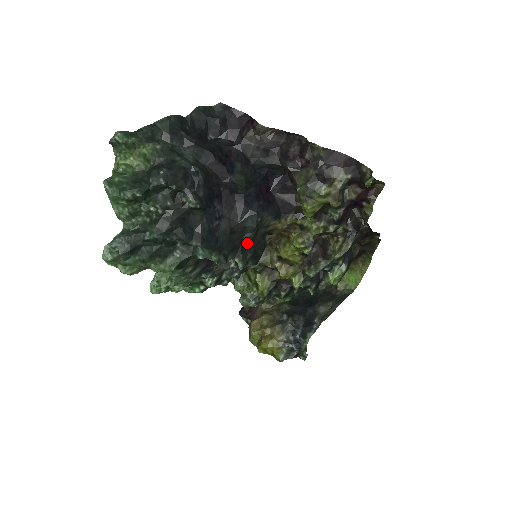
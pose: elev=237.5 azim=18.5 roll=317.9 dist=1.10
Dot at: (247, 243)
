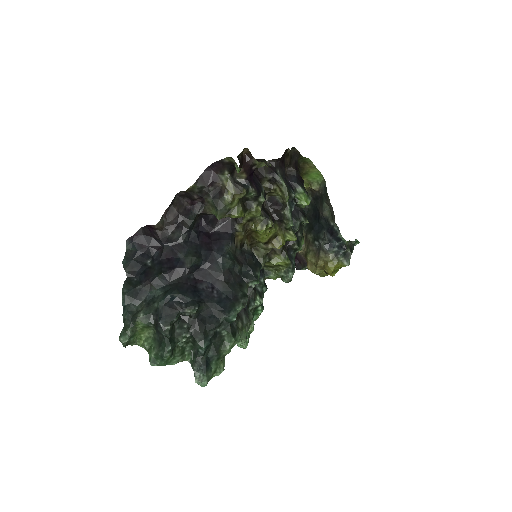
Dot at: (241, 270)
